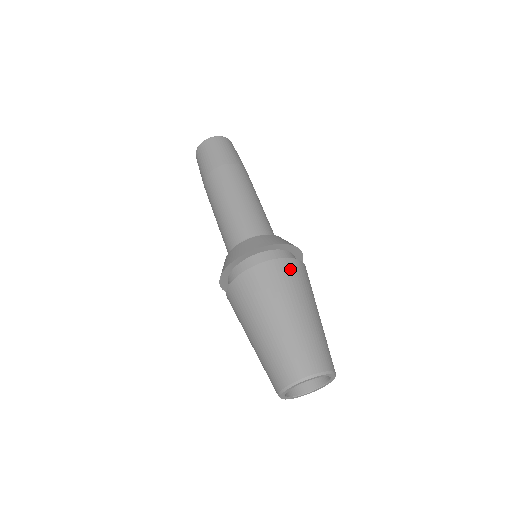
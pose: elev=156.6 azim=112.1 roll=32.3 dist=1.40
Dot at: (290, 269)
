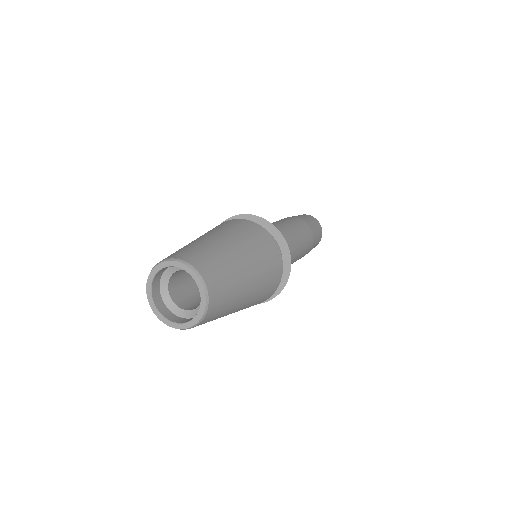
Dot at: (228, 223)
